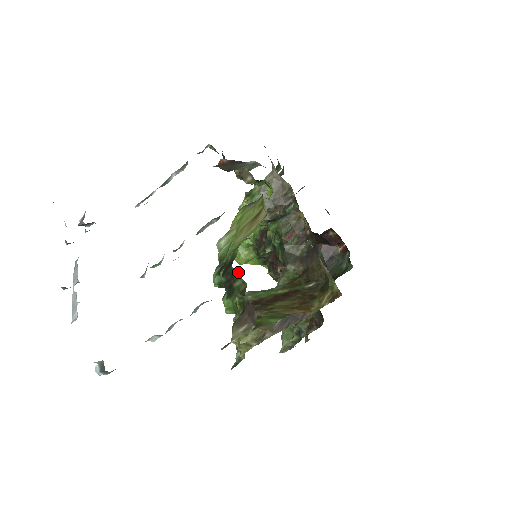
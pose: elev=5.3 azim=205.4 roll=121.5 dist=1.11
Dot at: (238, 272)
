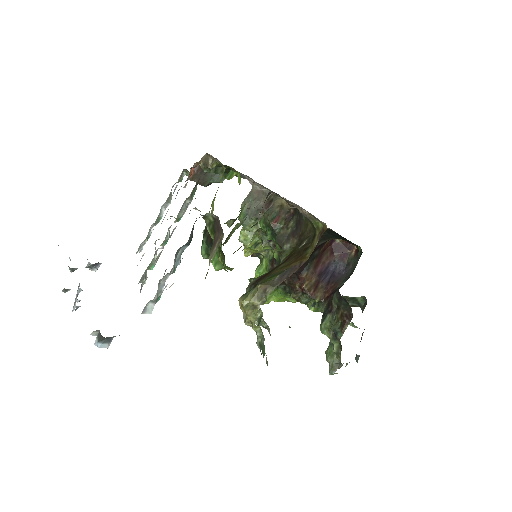
Dot at: occluded
